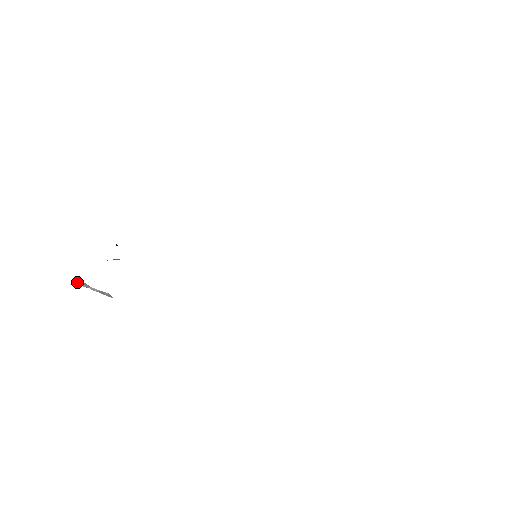
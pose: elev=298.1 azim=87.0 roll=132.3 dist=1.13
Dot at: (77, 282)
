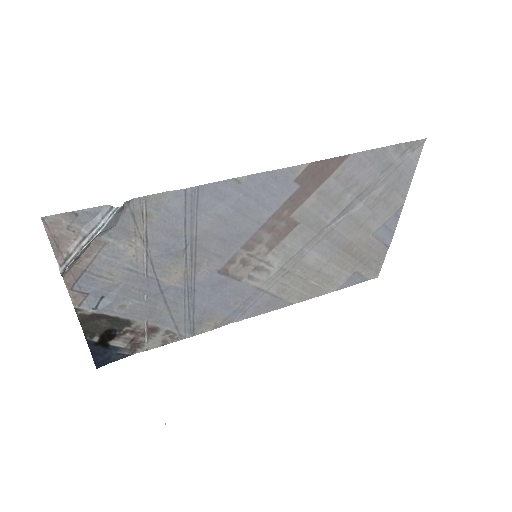
Dot at: (66, 258)
